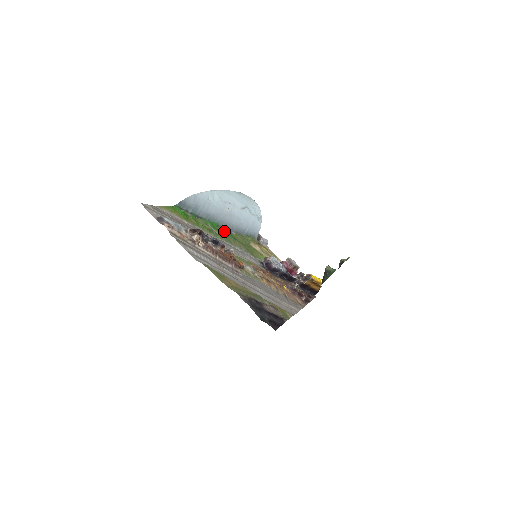
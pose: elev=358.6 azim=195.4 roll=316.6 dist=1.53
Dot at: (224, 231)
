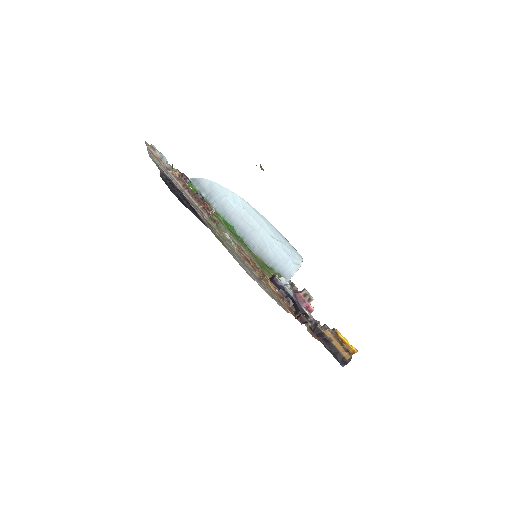
Dot at: (239, 238)
